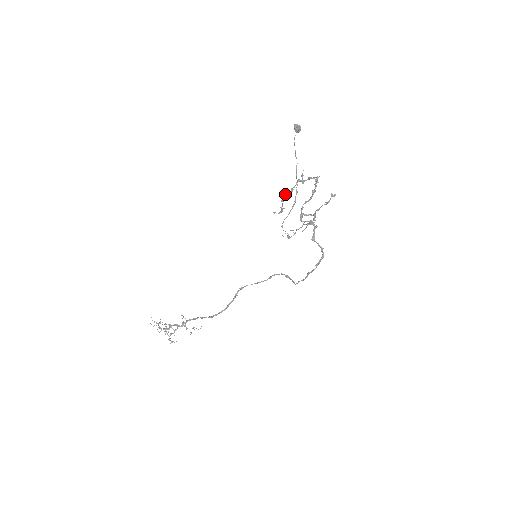
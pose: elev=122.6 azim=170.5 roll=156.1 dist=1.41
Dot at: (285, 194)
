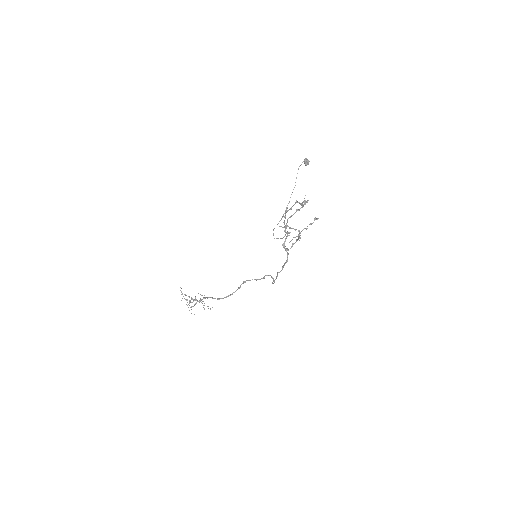
Dot at: occluded
